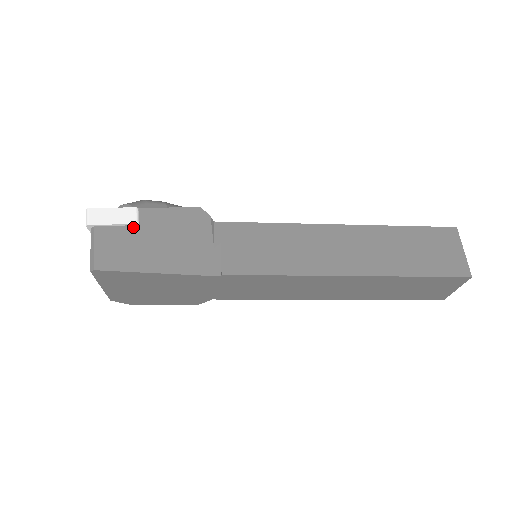
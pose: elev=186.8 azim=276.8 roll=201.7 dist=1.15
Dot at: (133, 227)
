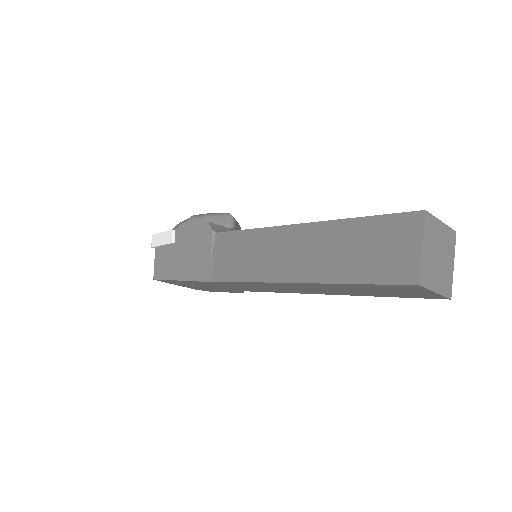
Dot at: (172, 245)
